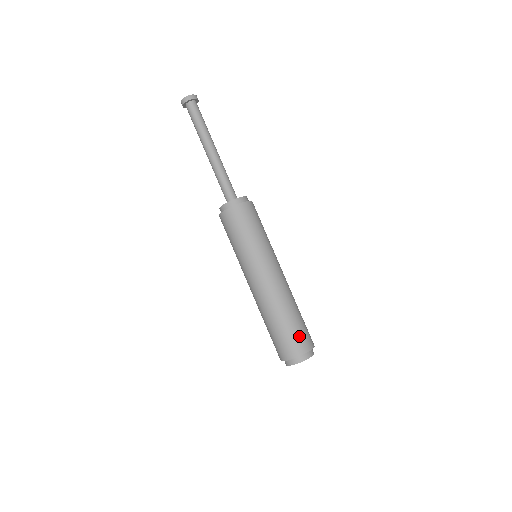
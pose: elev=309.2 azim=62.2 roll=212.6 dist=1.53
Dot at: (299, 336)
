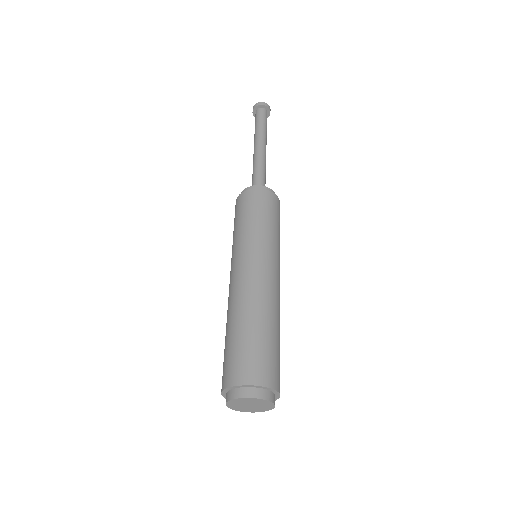
Dot at: (255, 357)
